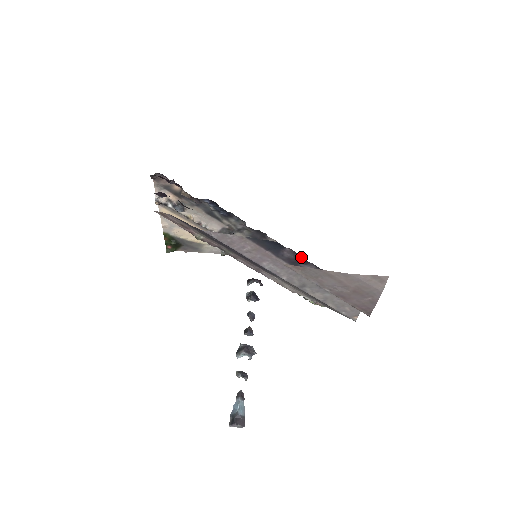
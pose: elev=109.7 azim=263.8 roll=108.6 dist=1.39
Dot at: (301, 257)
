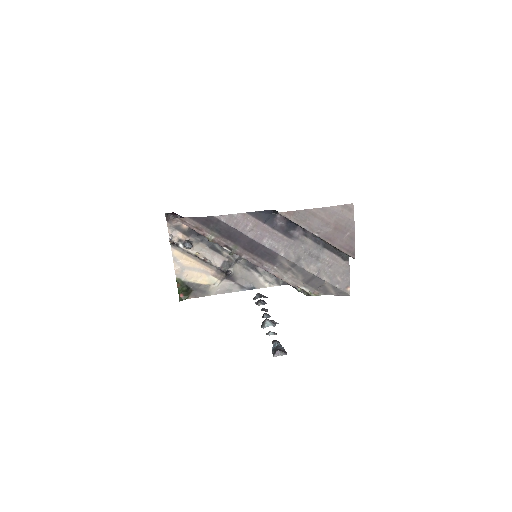
Dot at: (290, 222)
